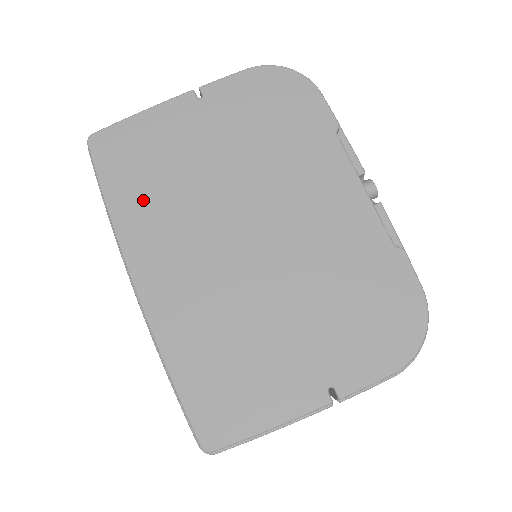
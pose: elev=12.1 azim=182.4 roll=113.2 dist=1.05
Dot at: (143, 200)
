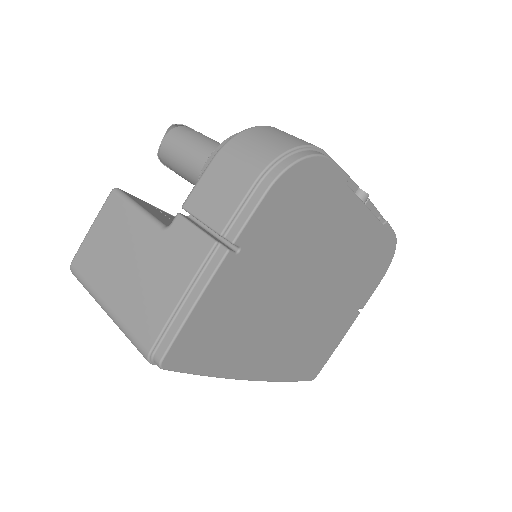
Dot at: (234, 349)
